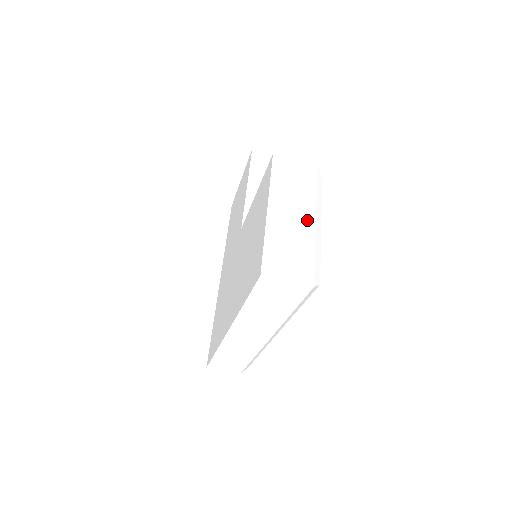
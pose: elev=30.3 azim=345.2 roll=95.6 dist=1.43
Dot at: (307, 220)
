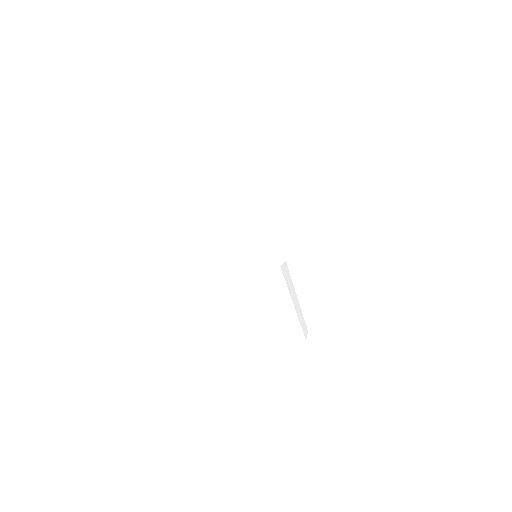
Dot at: (252, 223)
